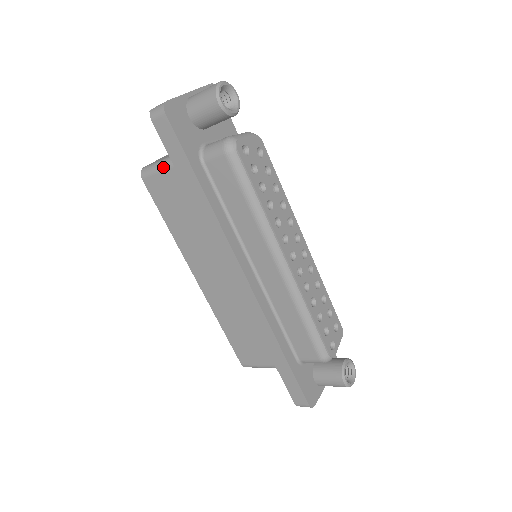
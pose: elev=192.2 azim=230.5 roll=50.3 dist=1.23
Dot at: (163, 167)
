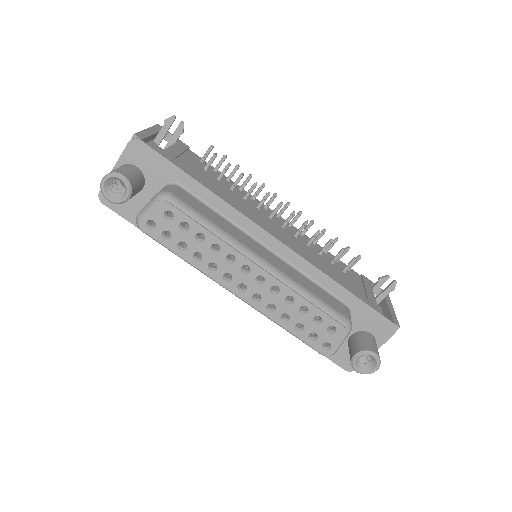
Dot at: occluded
